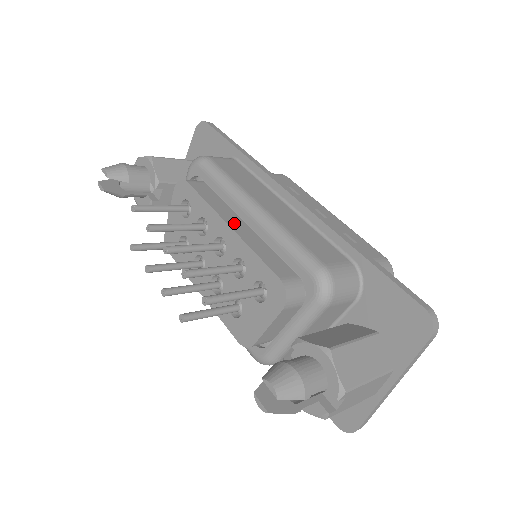
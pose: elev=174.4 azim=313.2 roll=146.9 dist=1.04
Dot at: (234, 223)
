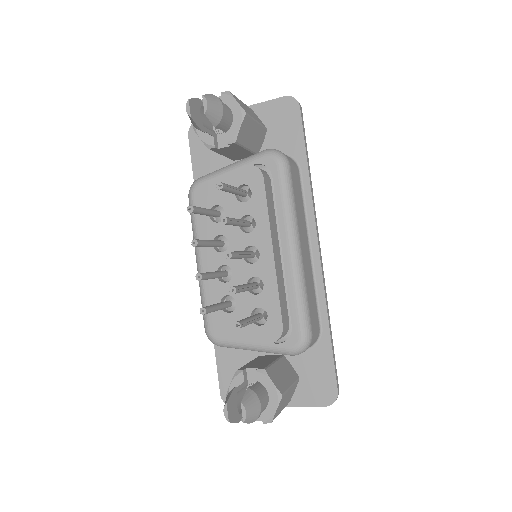
Dot at: (276, 249)
